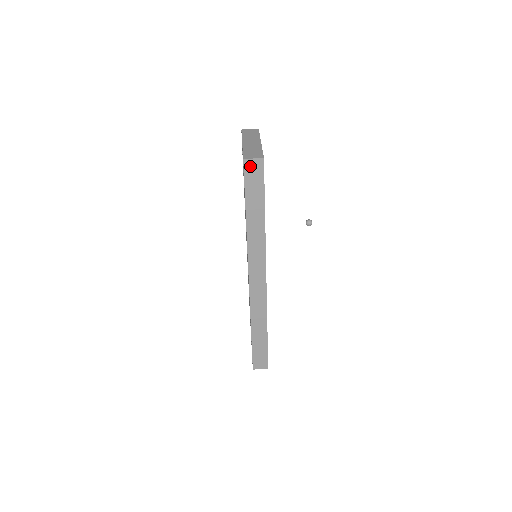
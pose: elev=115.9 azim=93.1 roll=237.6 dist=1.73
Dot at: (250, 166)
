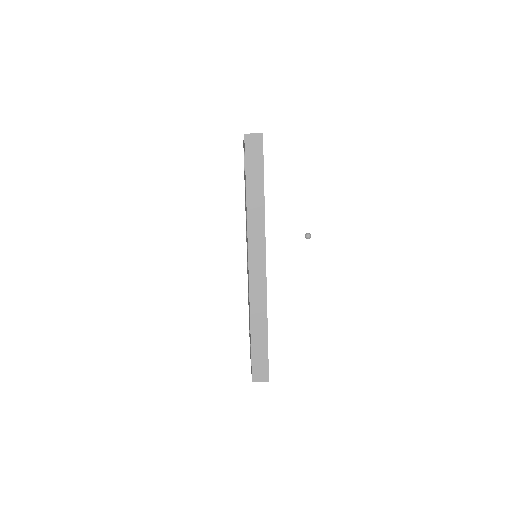
Dot at: (250, 141)
